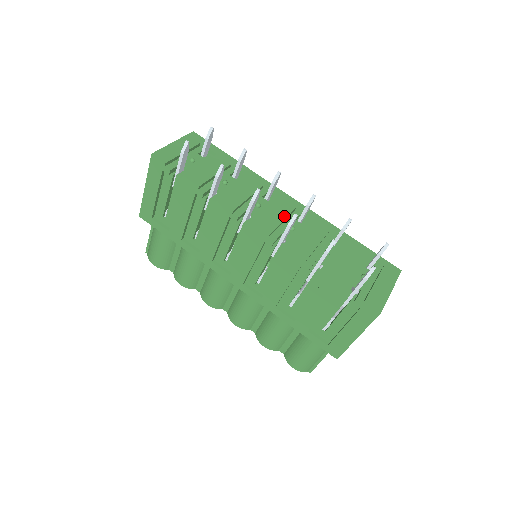
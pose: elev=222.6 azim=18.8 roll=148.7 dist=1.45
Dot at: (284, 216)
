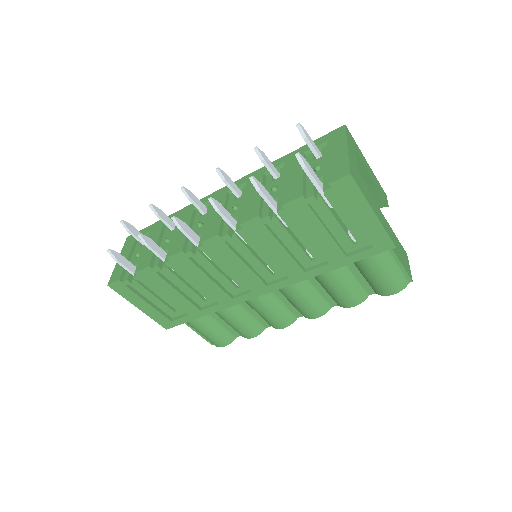
Dot at: occluded
